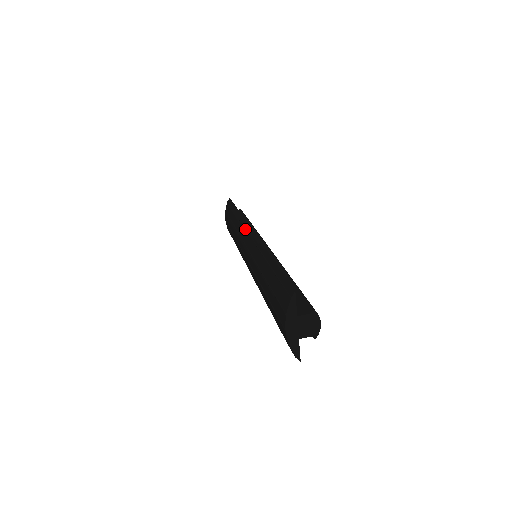
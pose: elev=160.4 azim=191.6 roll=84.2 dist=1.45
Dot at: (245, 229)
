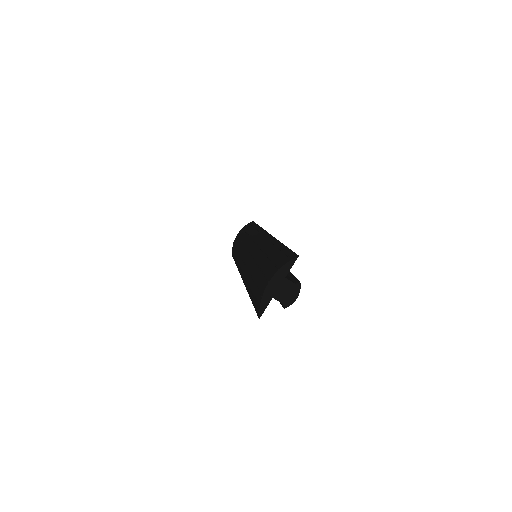
Dot at: (261, 233)
